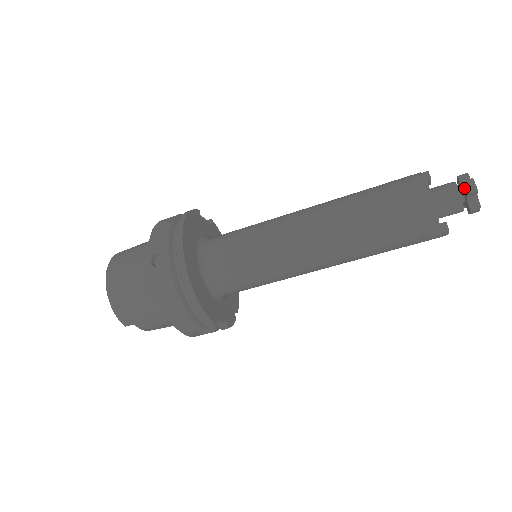
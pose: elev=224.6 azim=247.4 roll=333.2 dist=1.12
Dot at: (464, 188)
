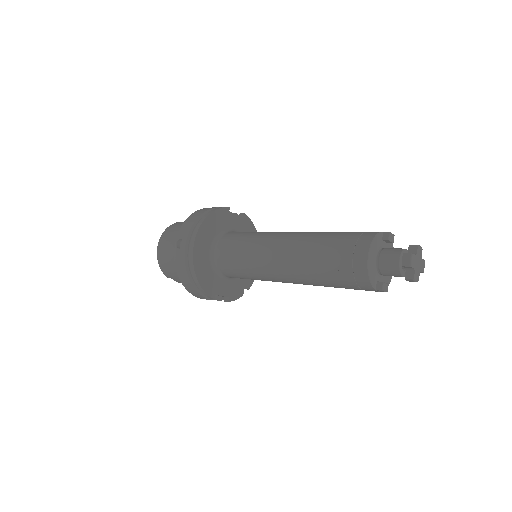
Dot at: (403, 259)
